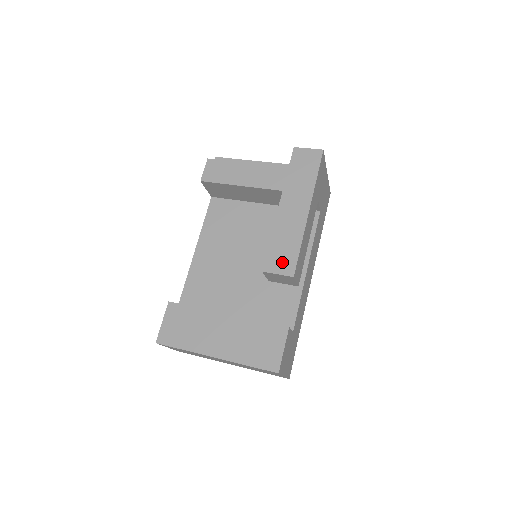
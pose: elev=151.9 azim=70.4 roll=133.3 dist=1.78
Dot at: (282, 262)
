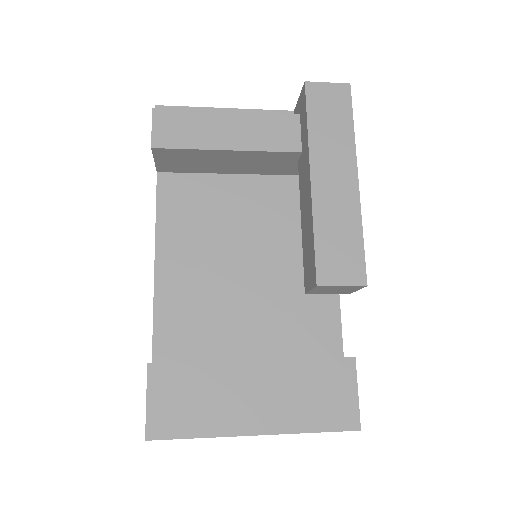
Dot at: (343, 266)
